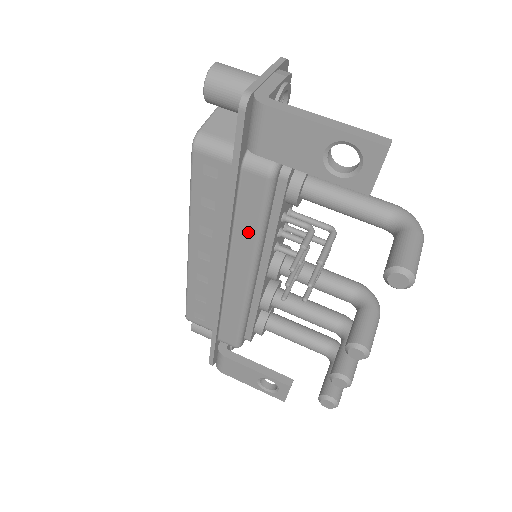
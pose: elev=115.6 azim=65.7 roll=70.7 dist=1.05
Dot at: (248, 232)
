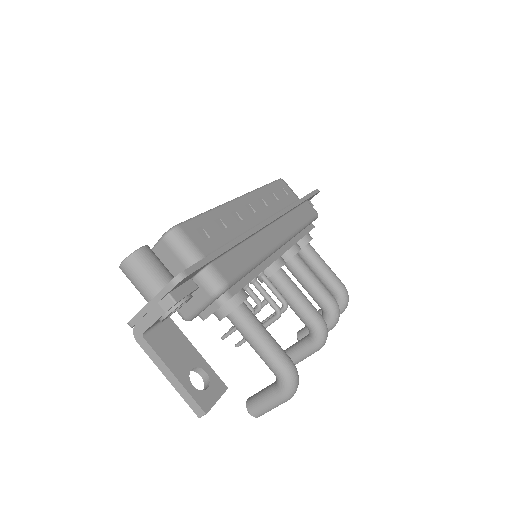
Dot at: occluded
